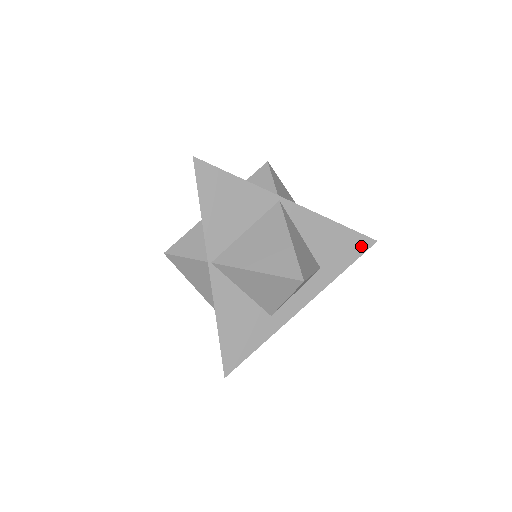
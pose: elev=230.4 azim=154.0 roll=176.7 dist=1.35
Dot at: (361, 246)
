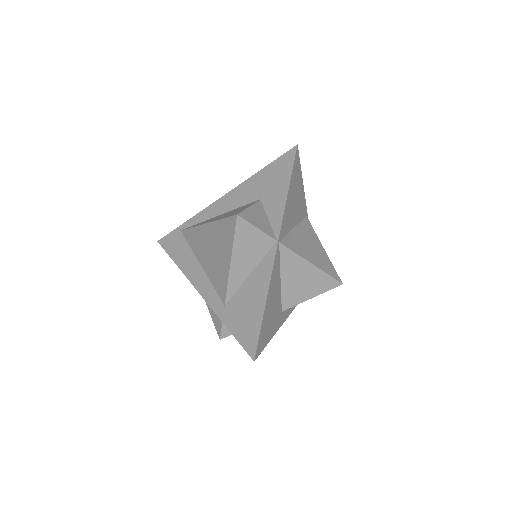
Dot at: occluded
